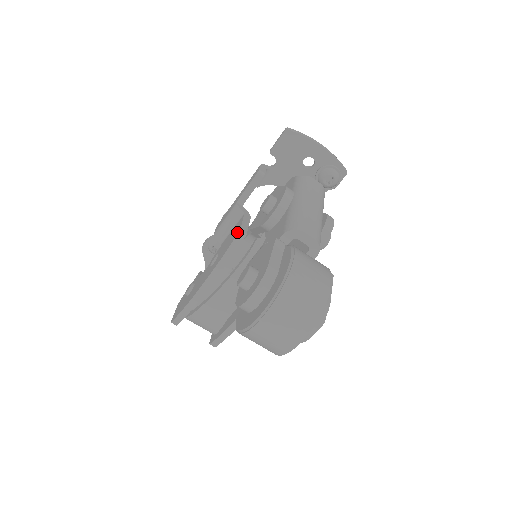
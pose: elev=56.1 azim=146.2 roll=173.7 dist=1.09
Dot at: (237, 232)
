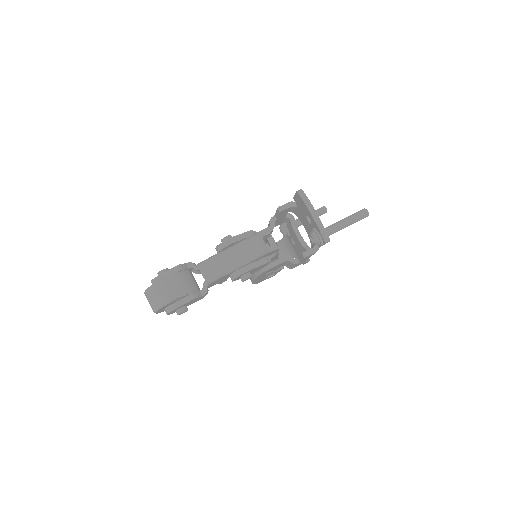
Dot at: occluded
